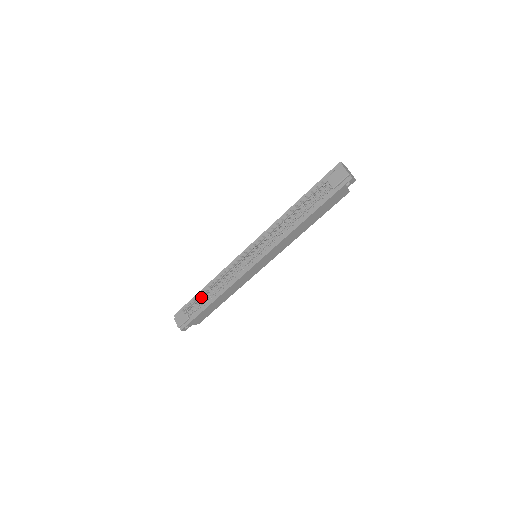
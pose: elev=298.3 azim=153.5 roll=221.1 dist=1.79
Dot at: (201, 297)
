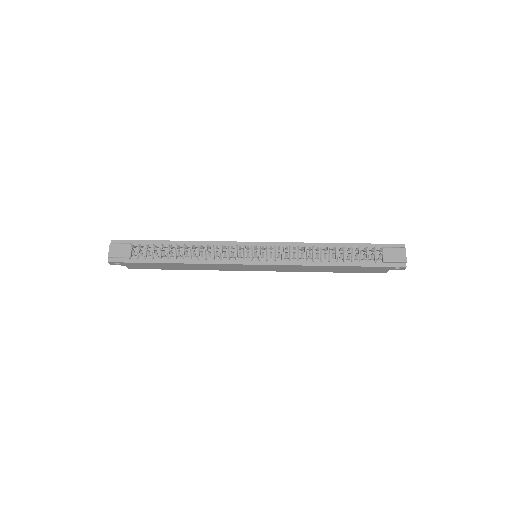
Dot at: occluded
